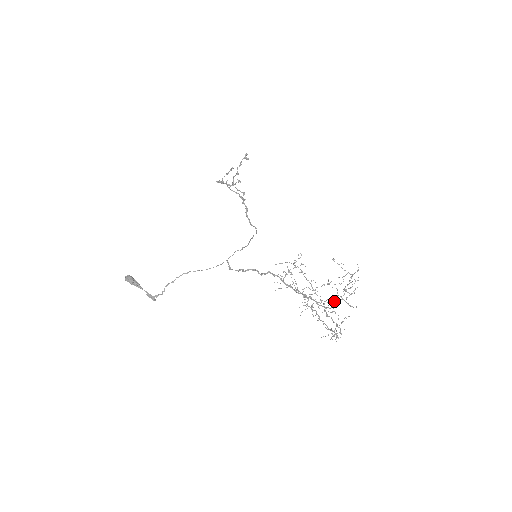
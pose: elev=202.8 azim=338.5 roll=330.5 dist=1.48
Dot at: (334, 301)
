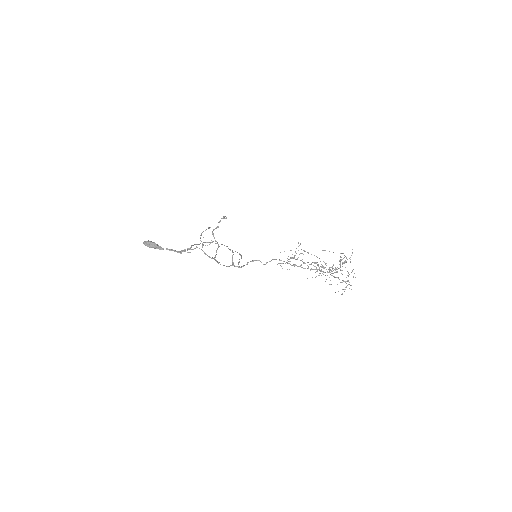
Dot at: (336, 269)
